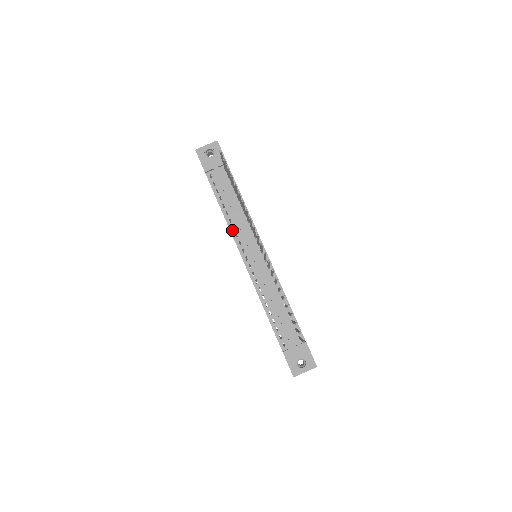
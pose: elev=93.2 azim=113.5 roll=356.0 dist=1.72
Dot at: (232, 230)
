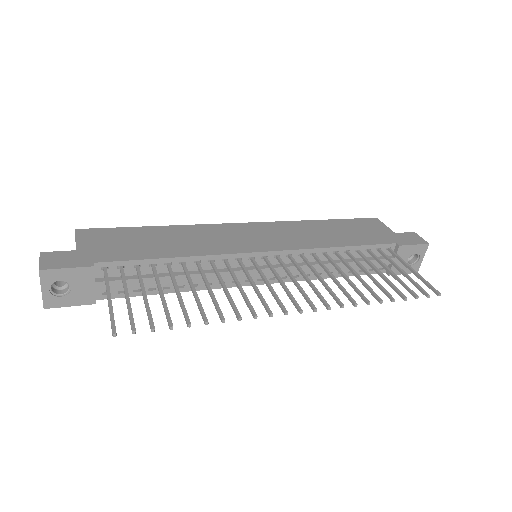
Dot at: occluded
